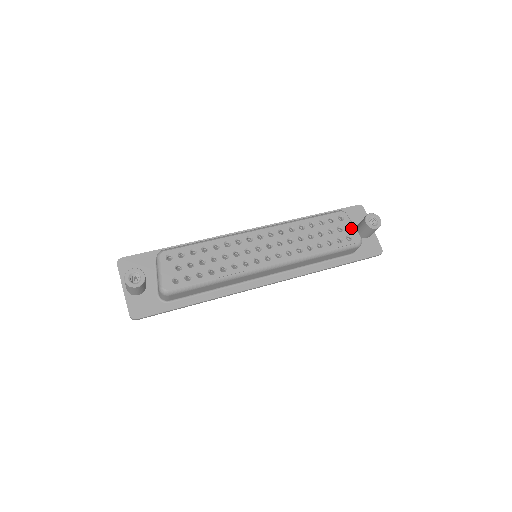
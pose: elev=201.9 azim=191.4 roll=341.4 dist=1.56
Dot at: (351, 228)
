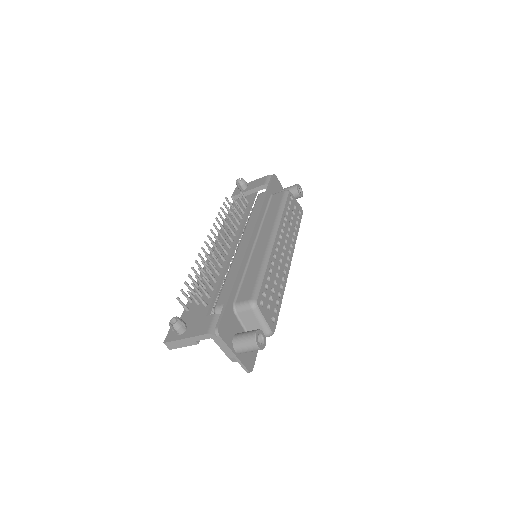
Dot at: (297, 203)
